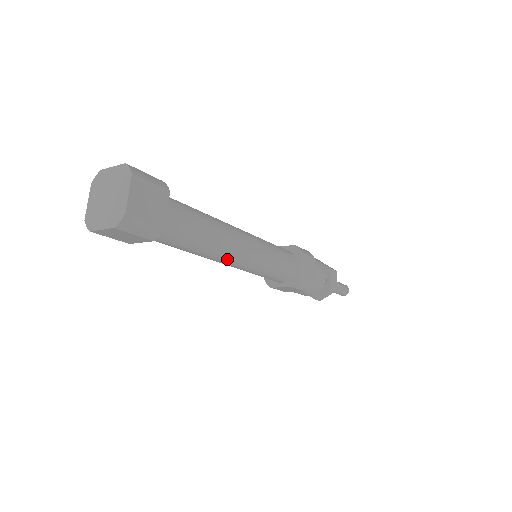
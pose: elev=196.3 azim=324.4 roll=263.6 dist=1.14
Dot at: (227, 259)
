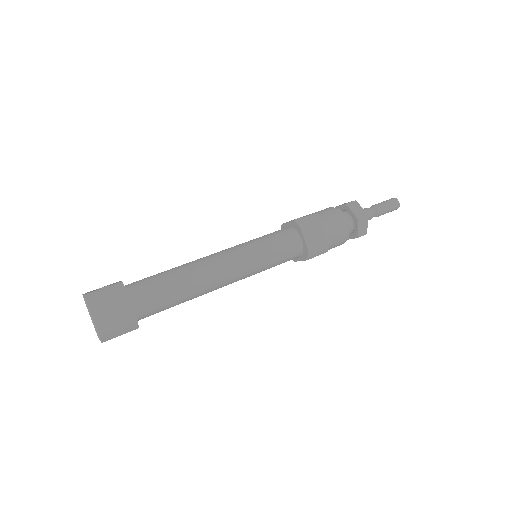
Dot at: occluded
